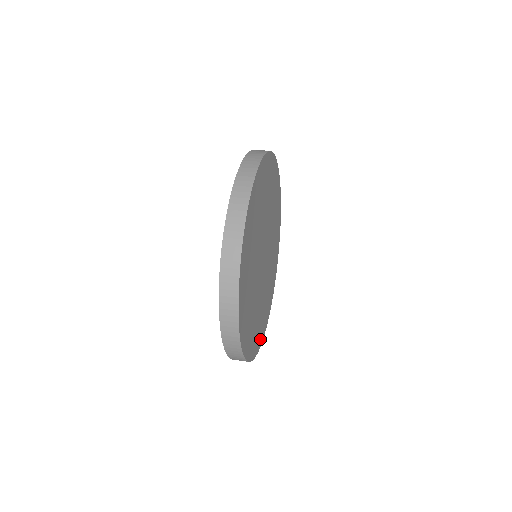
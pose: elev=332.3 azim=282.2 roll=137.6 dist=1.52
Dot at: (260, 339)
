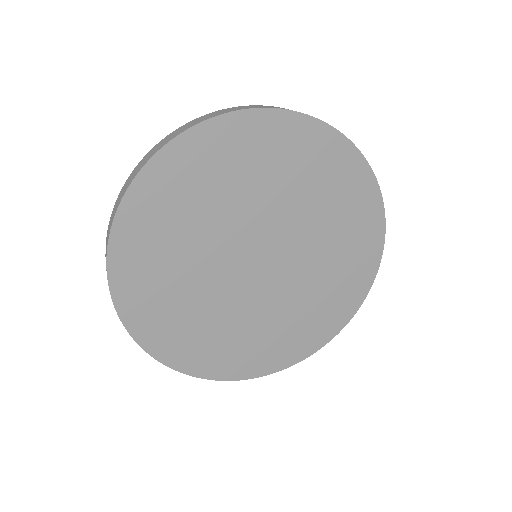
Dot at: (340, 317)
